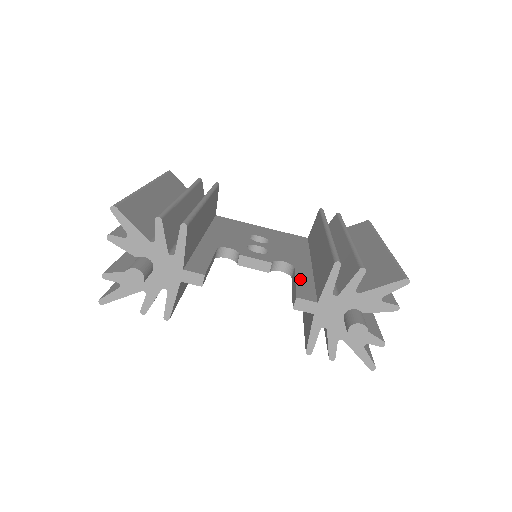
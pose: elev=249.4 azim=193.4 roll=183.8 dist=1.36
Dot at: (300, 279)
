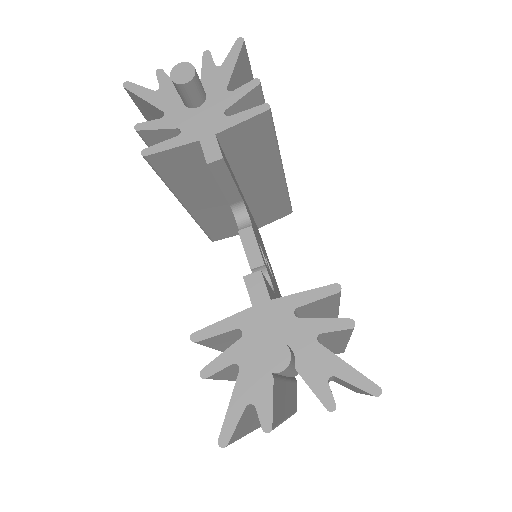
Dot at: occluded
